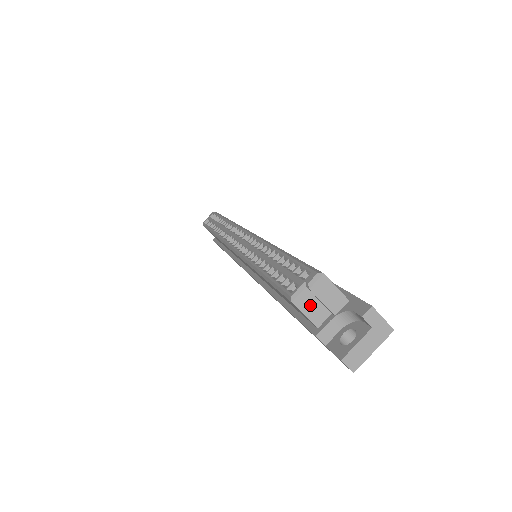
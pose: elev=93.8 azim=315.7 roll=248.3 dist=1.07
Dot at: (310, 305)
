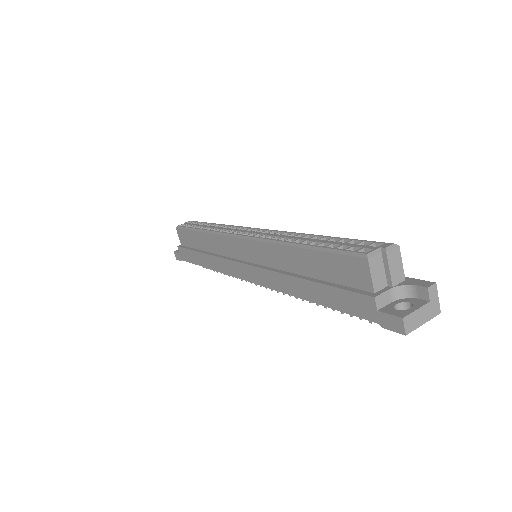
Dot at: (378, 269)
